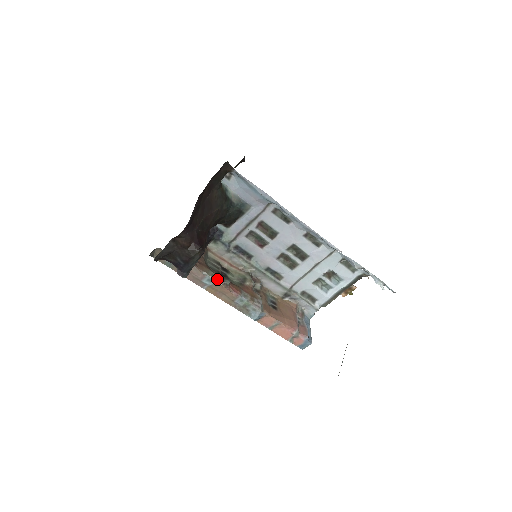
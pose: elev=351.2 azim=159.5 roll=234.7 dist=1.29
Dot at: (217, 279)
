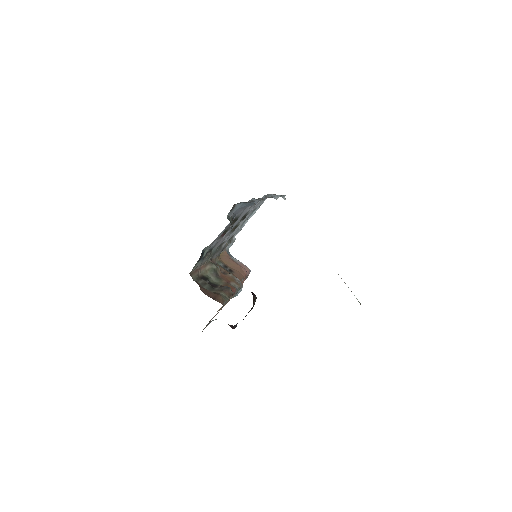
Dot at: (228, 297)
